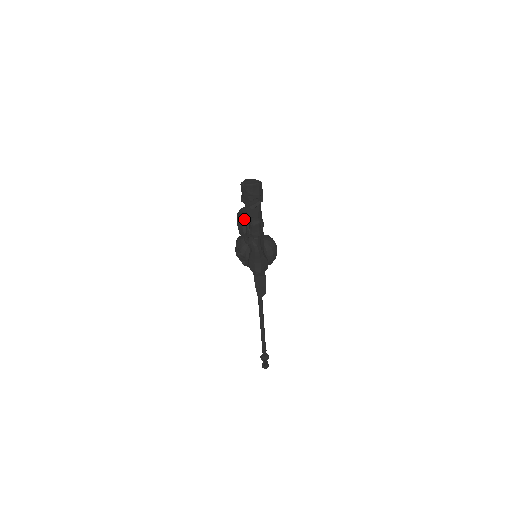
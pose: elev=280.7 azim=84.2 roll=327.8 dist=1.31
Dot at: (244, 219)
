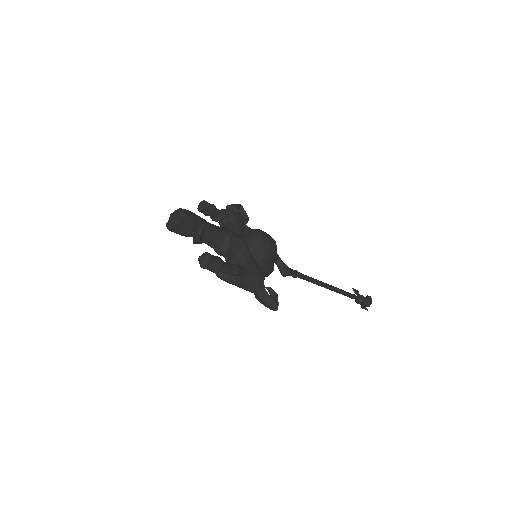
Dot at: occluded
